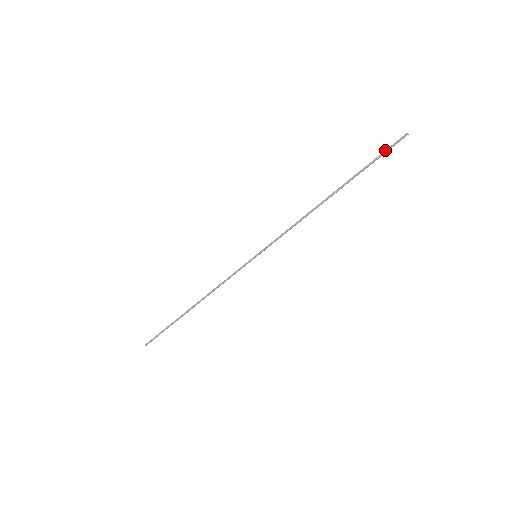
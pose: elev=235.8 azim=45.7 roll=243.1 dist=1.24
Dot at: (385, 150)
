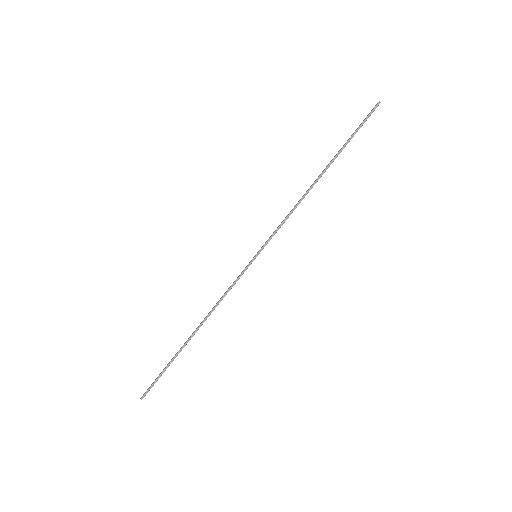
Dot at: (363, 121)
